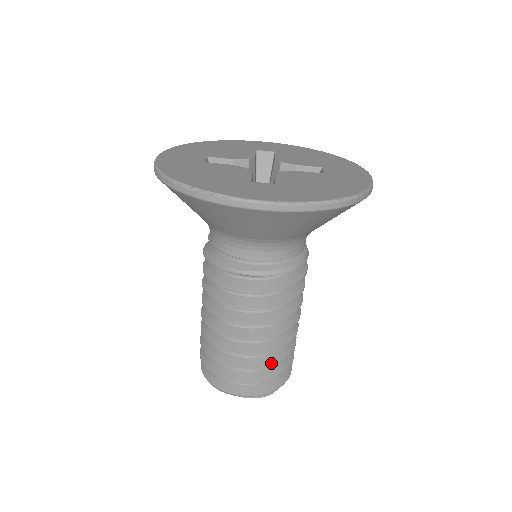
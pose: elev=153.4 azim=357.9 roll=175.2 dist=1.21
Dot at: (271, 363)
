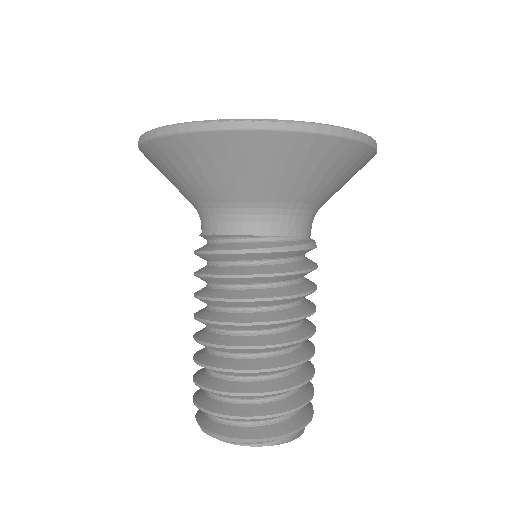
Dot at: (304, 379)
